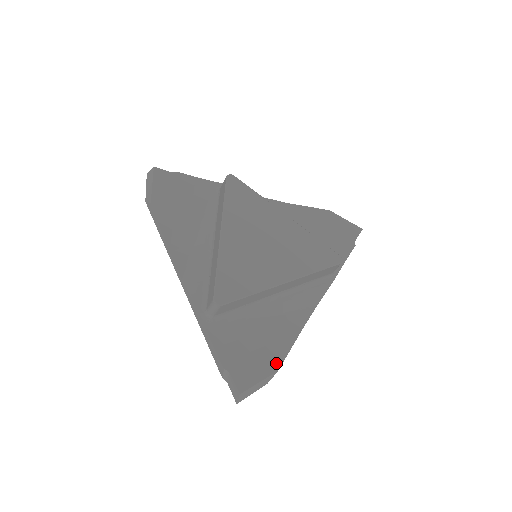
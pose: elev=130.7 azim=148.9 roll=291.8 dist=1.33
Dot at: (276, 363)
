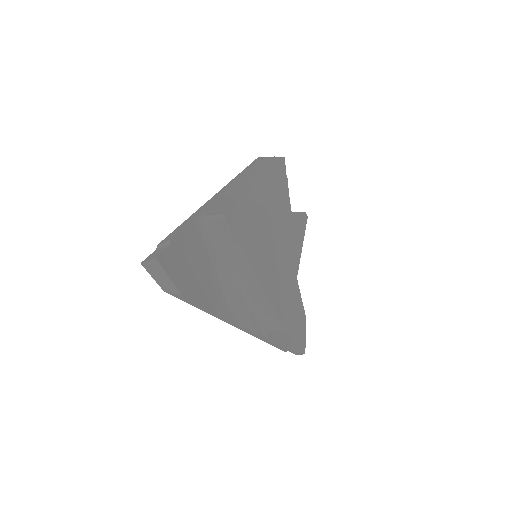
Dot at: (303, 315)
